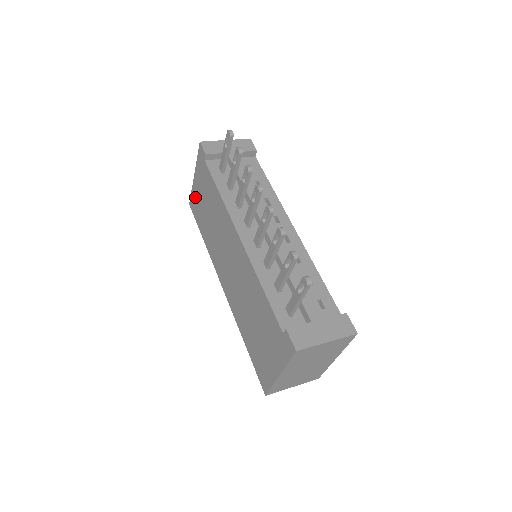
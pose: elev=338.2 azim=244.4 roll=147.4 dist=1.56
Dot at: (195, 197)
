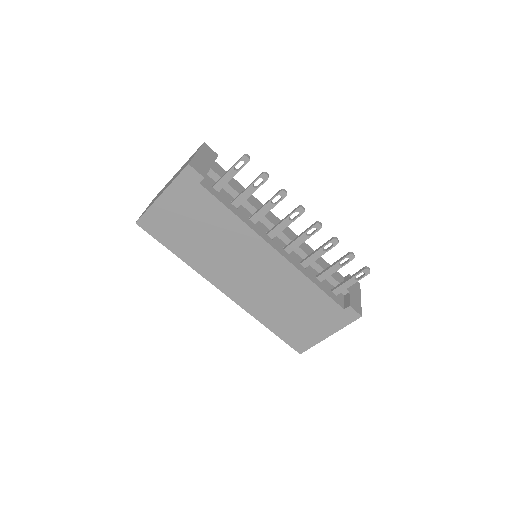
Dot at: (160, 217)
